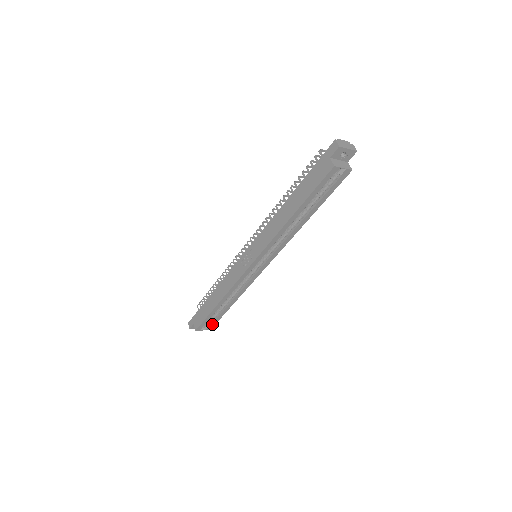
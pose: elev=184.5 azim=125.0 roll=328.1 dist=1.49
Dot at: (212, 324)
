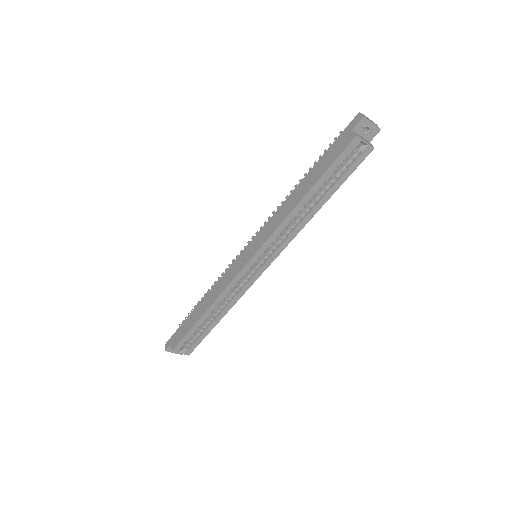
Dot at: (192, 346)
